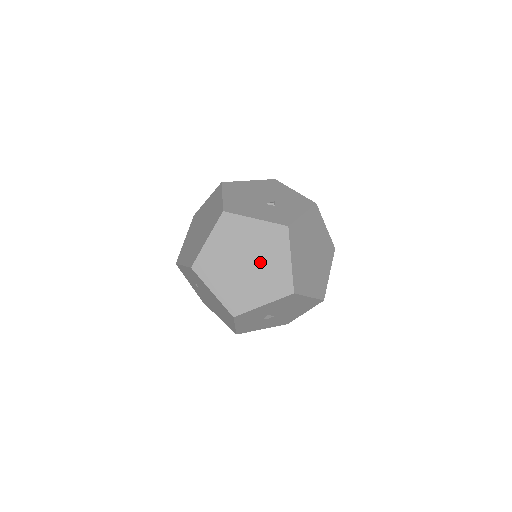
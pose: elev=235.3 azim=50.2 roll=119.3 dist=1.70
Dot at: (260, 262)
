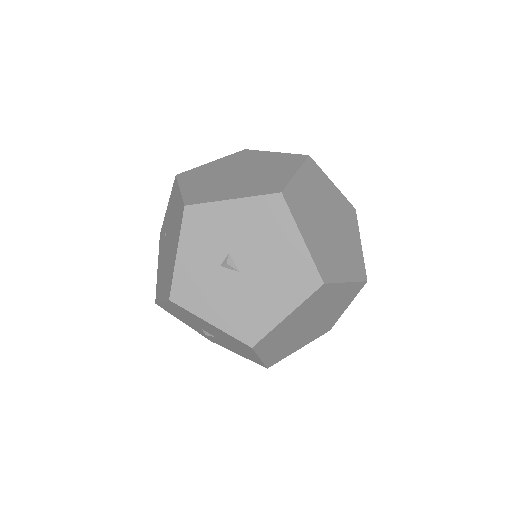
Dot at: (257, 173)
